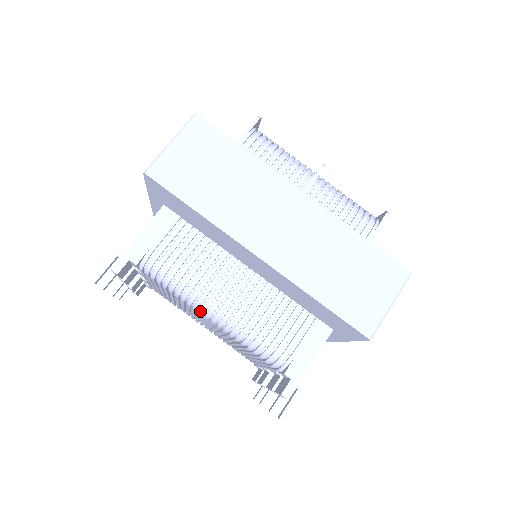
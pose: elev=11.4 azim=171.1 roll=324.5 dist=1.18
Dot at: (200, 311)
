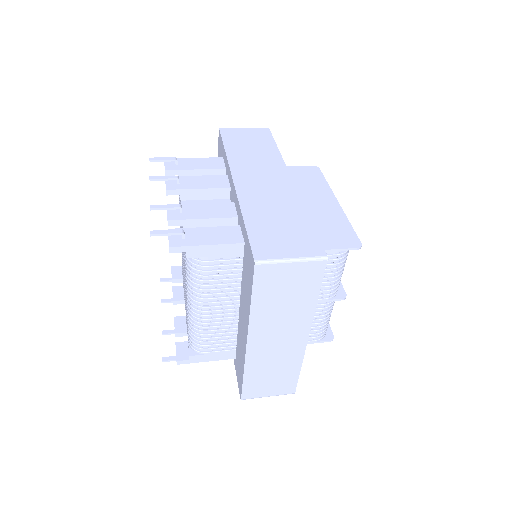
Dot at: (189, 296)
